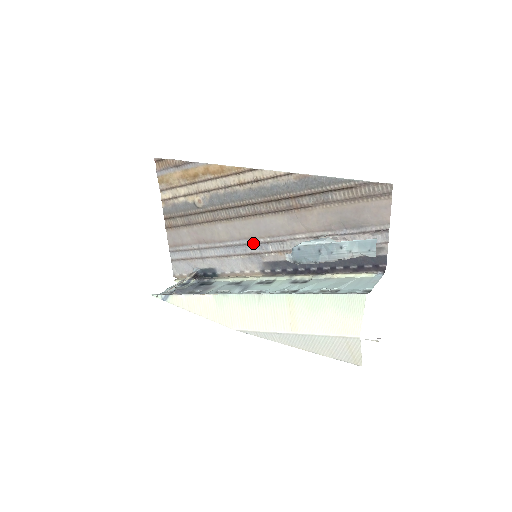
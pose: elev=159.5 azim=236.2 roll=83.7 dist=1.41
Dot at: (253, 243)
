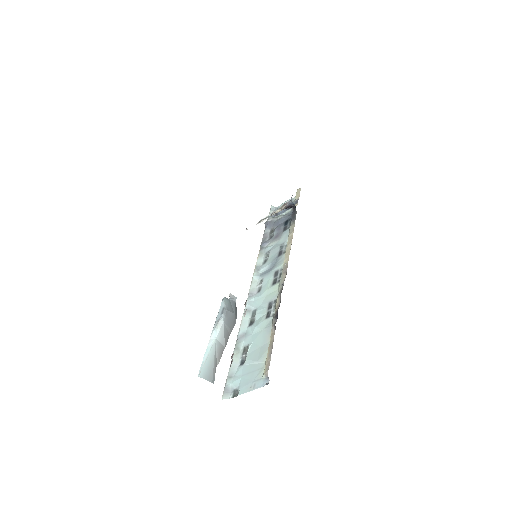
Dot at: occluded
